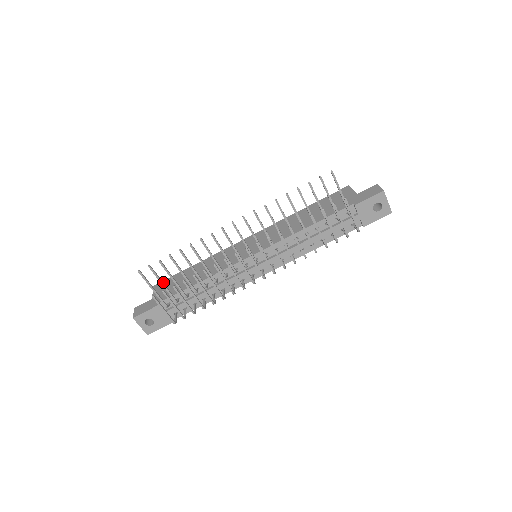
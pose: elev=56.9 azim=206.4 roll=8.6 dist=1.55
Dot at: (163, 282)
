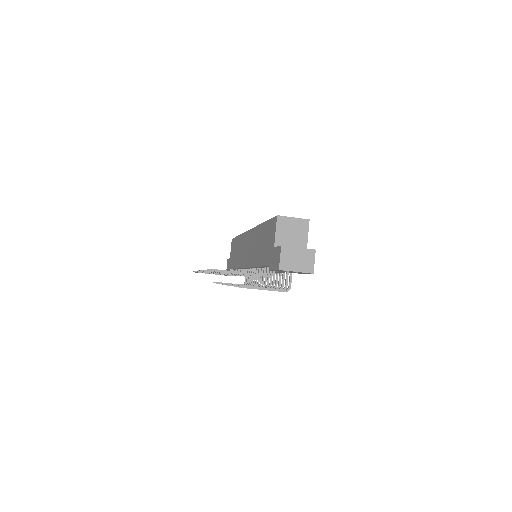
Dot at: (233, 241)
